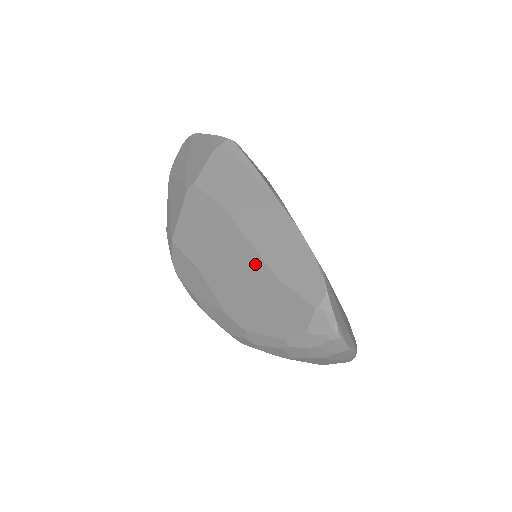
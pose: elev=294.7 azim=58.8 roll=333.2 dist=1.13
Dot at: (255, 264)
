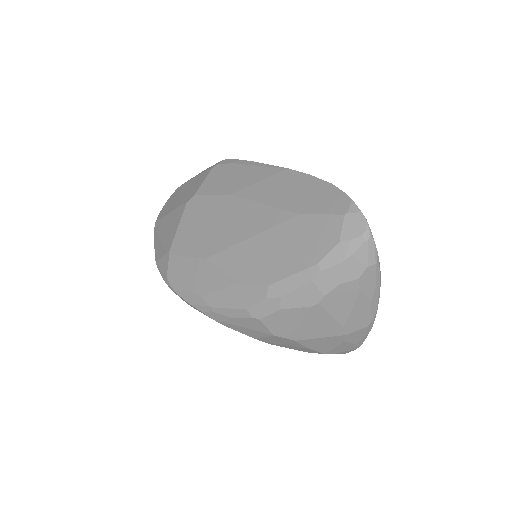
Dot at: (272, 216)
